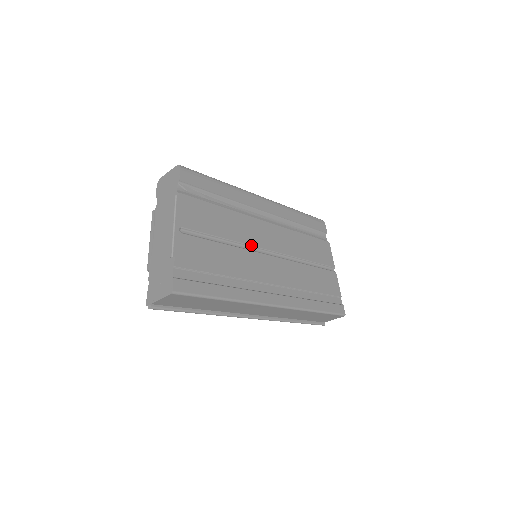
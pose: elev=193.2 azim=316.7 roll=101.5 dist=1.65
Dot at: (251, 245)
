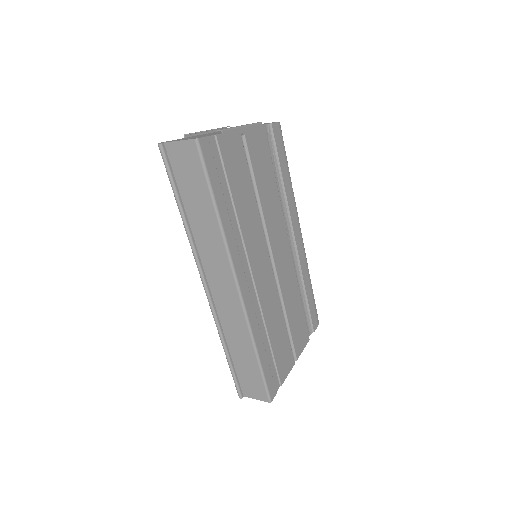
Dot at: (267, 231)
